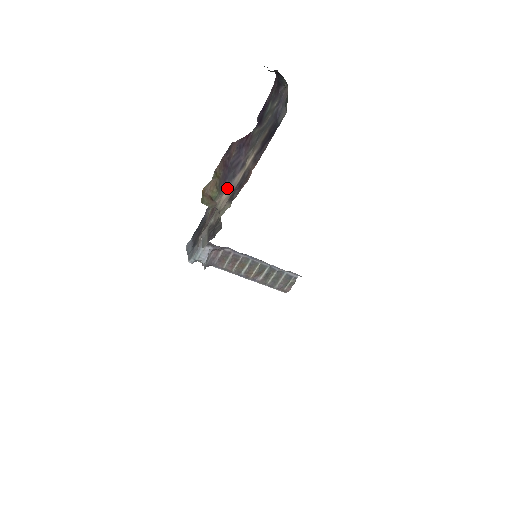
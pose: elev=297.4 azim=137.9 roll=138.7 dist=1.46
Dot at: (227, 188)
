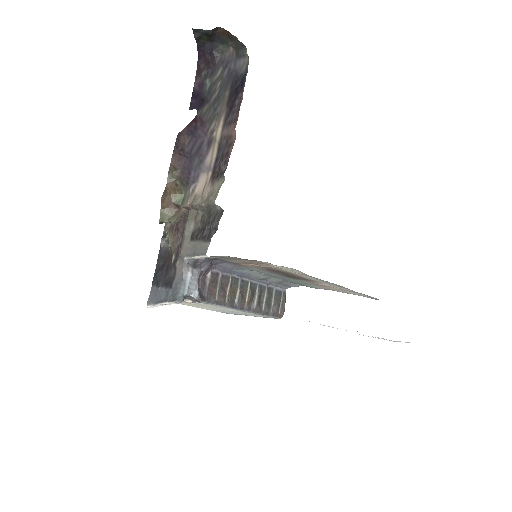
Dot at: (198, 178)
